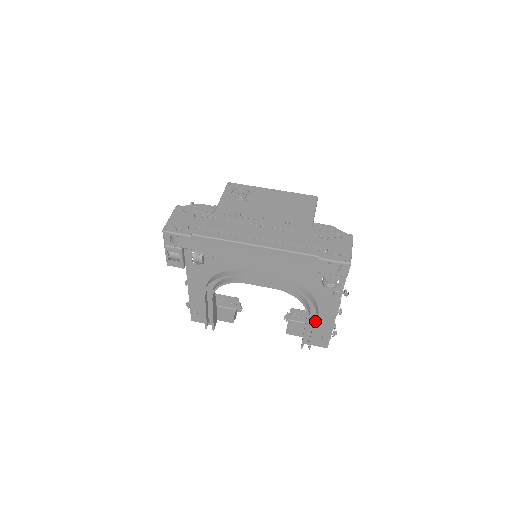
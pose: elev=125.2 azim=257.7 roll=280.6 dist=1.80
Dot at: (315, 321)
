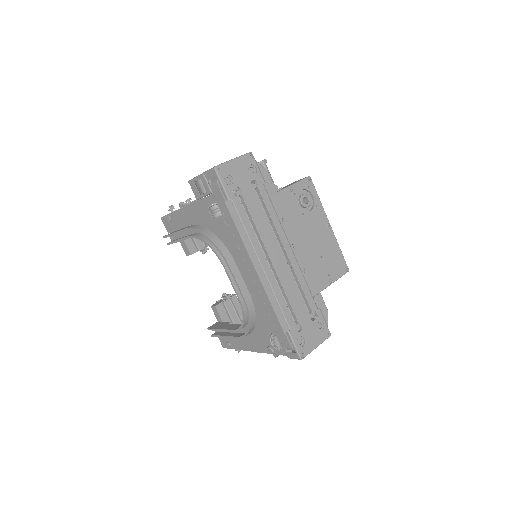
Dot at: (236, 337)
